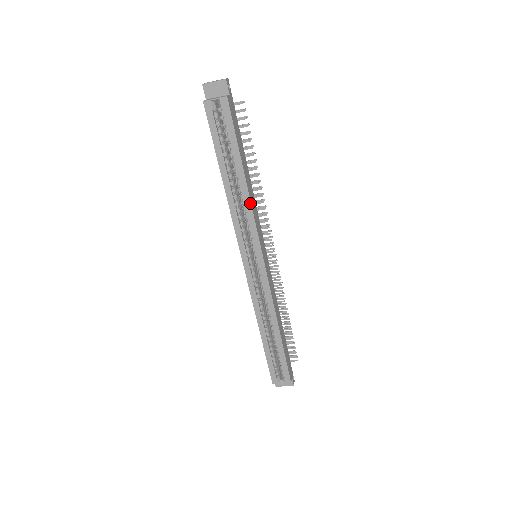
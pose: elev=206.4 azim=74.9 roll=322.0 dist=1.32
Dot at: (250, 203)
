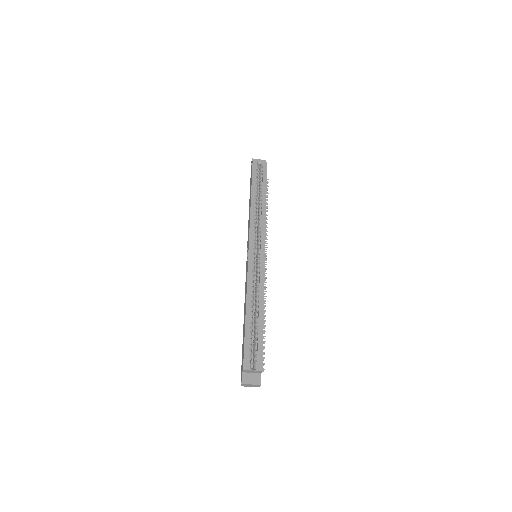
Dot at: (265, 214)
